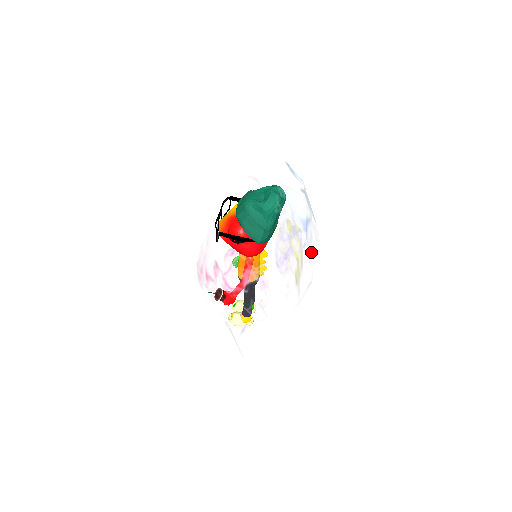
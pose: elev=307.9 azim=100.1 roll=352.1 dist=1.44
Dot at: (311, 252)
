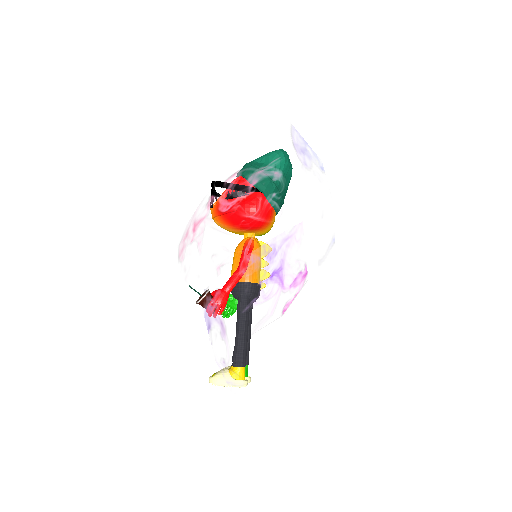
Dot at: occluded
